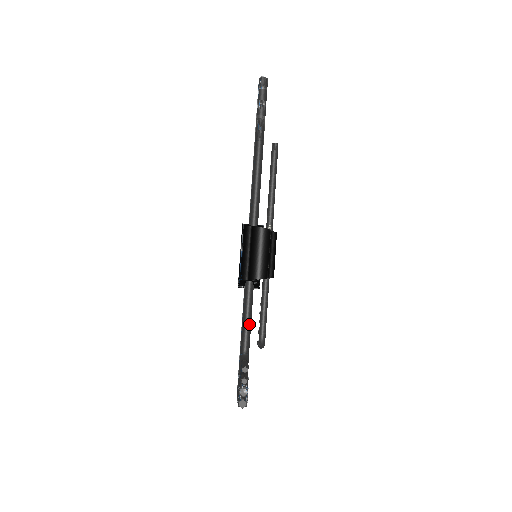
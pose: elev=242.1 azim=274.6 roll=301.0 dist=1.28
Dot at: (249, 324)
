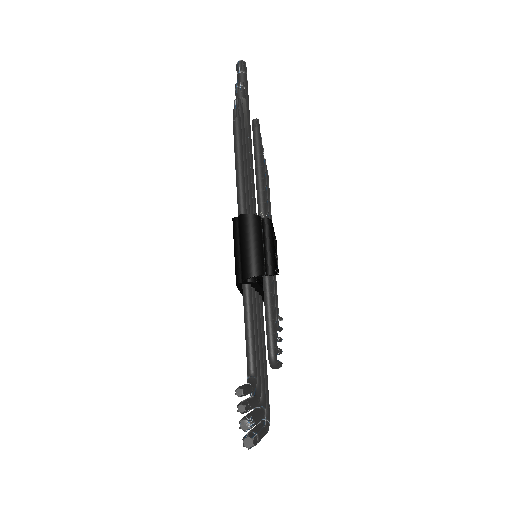
Dot at: (252, 338)
